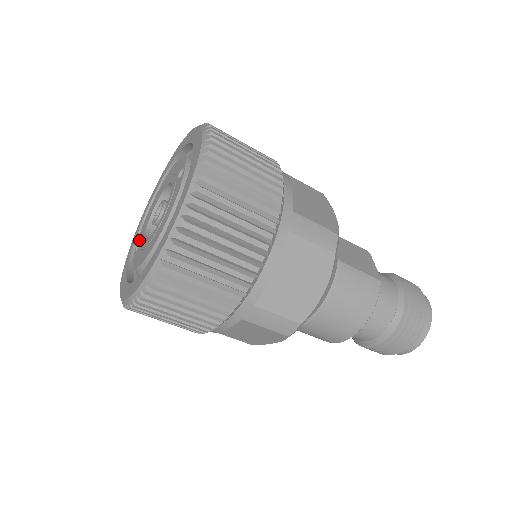
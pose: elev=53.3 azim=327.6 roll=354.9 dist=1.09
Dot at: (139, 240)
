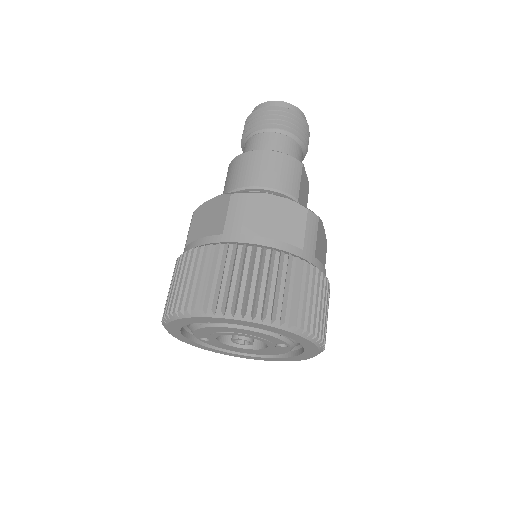
Dot at: occluded
